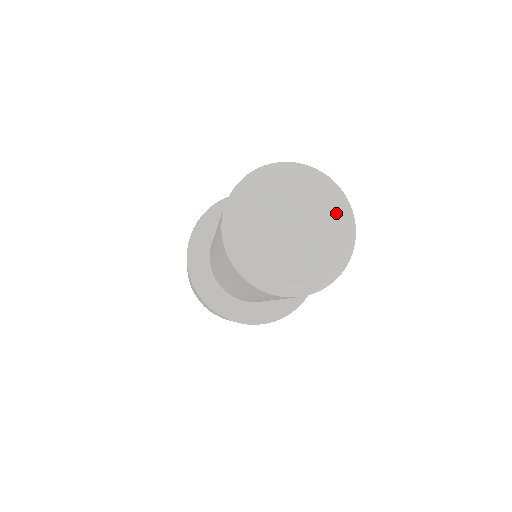
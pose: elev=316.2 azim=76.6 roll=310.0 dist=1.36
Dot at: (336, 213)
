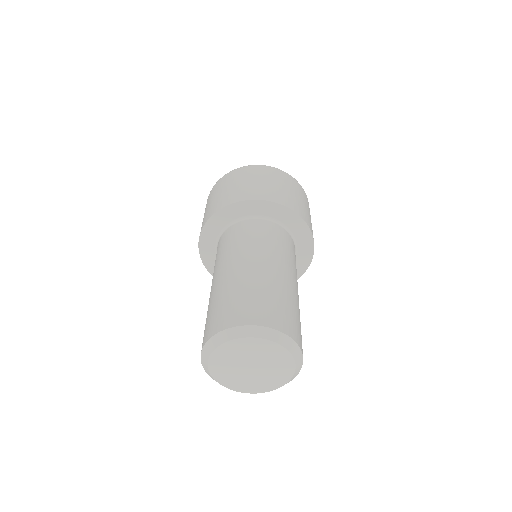
Dot at: (287, 365)
